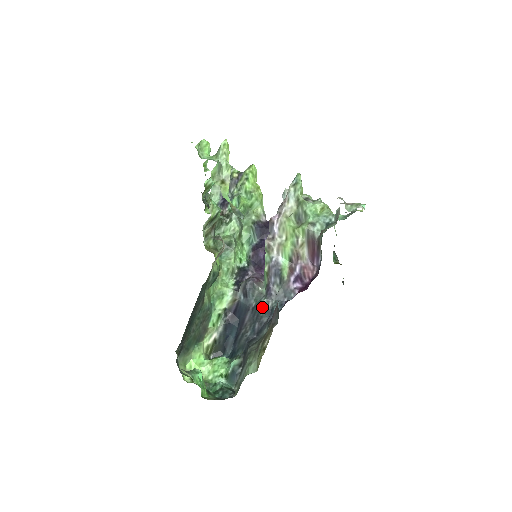
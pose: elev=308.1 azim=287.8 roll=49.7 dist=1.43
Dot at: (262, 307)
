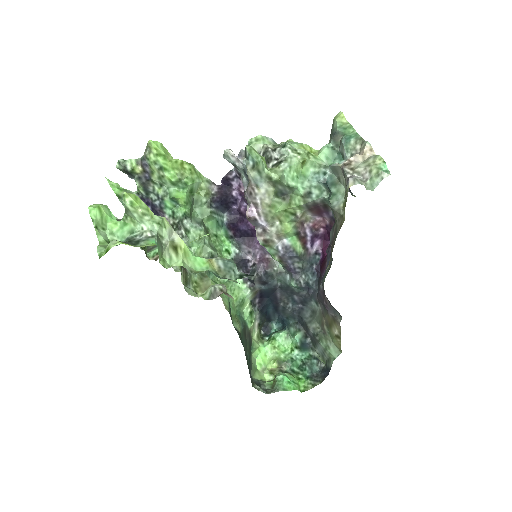
Dot at: (294, 288)
